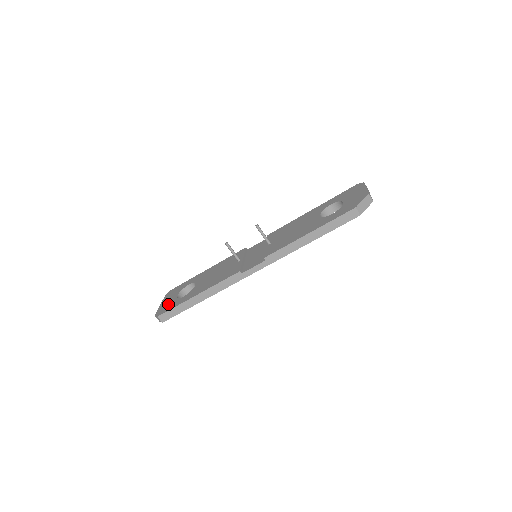
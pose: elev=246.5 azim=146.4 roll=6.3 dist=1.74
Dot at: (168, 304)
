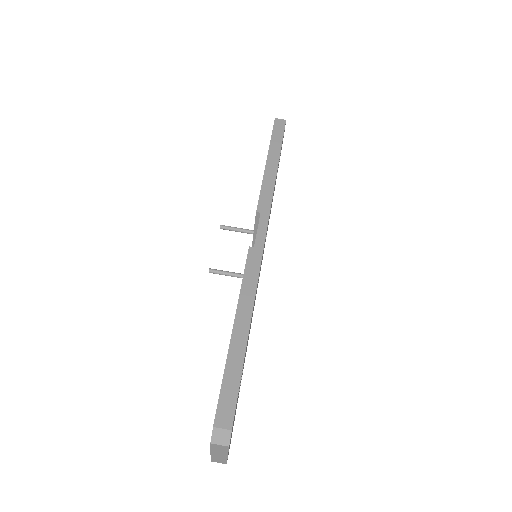
Dot at: occluded
